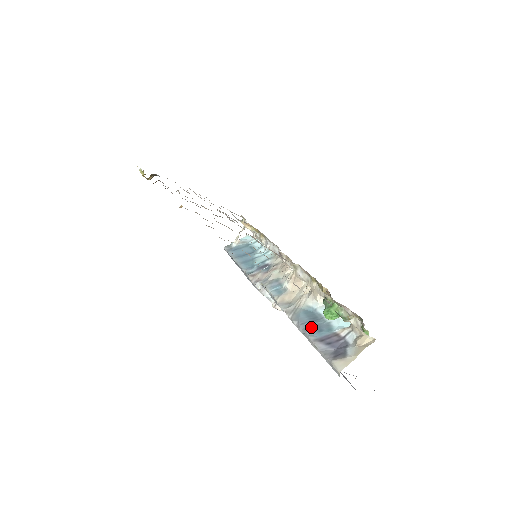
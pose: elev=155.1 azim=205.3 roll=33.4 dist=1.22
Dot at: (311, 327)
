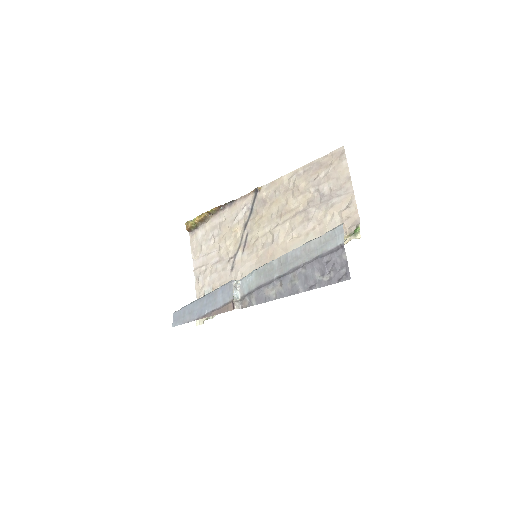
Dot at: occluded
